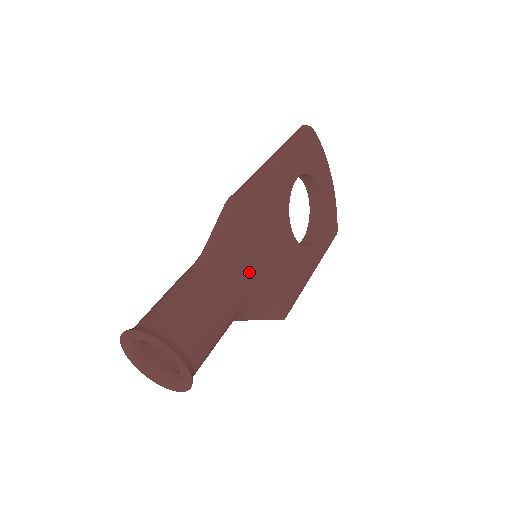
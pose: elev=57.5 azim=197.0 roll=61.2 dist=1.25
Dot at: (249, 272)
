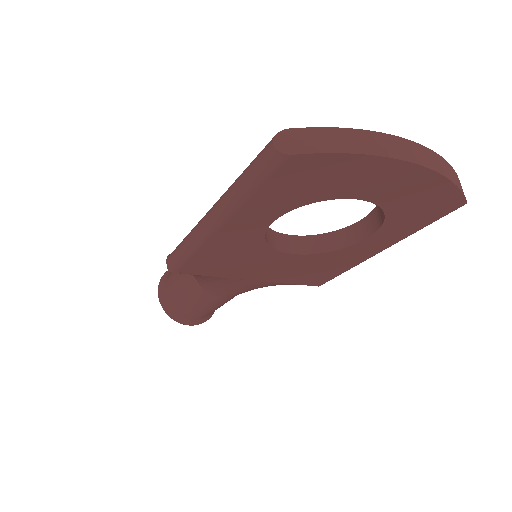
Dot at: (228, 288)
